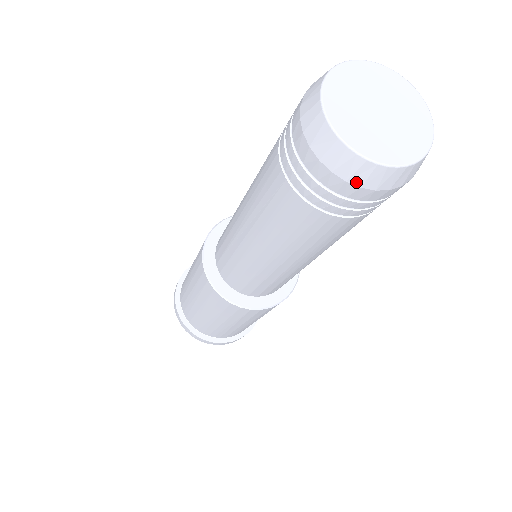
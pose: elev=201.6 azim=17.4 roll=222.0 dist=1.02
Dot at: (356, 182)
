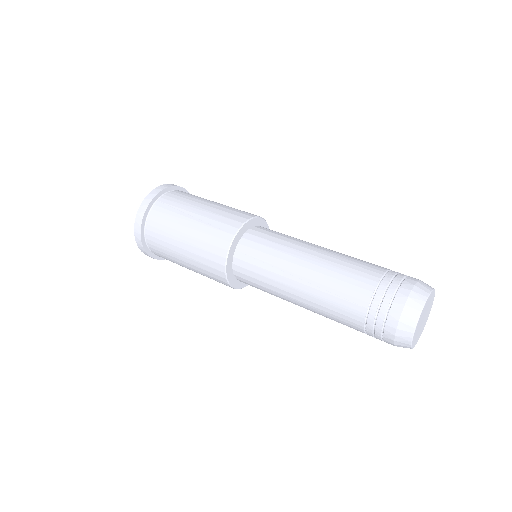
Dot at: (396, 343)
